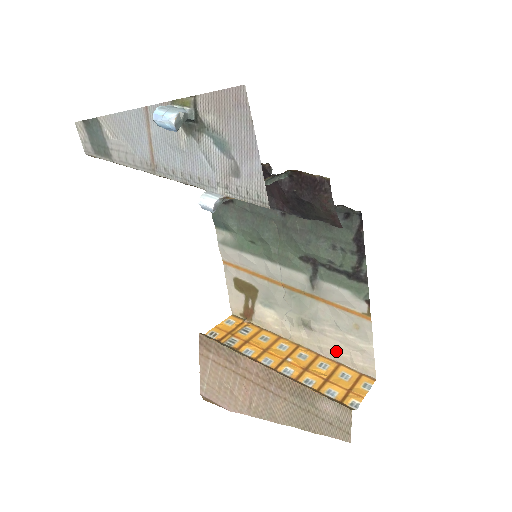
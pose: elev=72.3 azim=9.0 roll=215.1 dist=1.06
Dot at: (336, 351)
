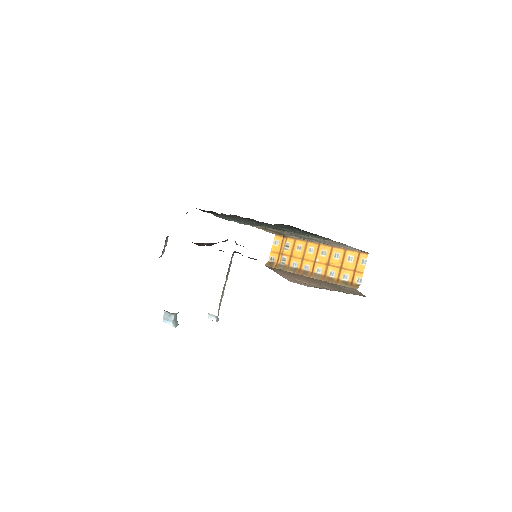
Dot at: occluded
